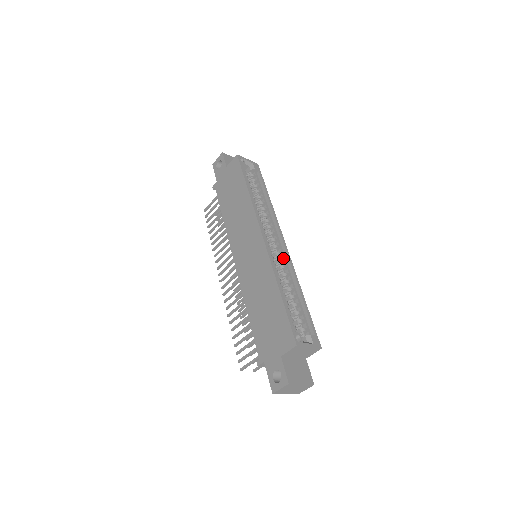
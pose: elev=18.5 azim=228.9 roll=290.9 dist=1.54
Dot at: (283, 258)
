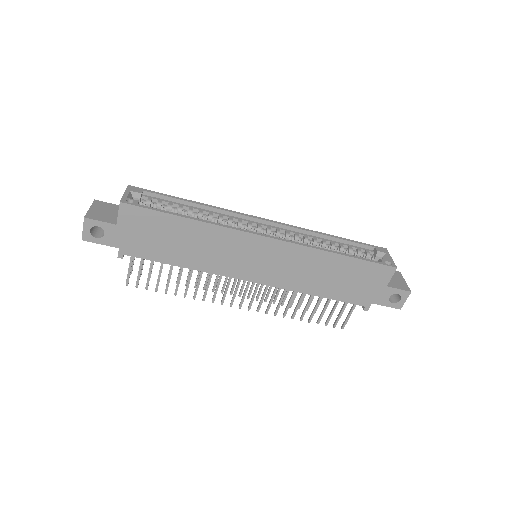
Dot at: (284, 231)
